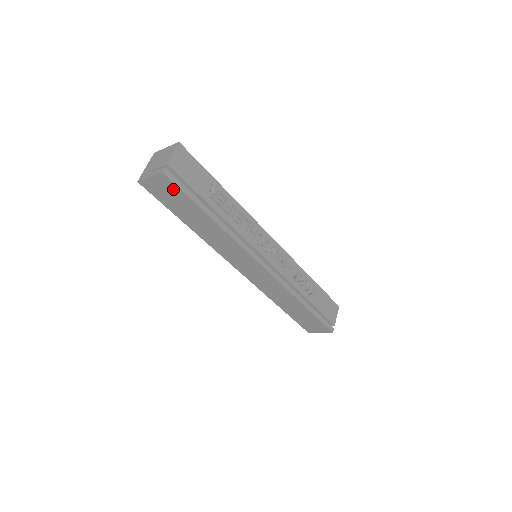
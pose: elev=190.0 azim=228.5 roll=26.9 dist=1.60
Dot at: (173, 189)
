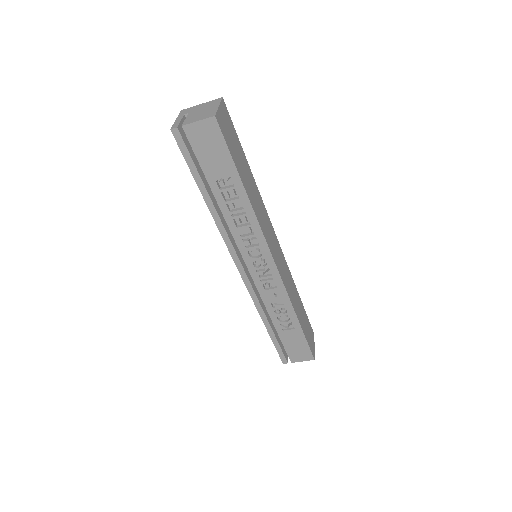
Dot at: occluded
